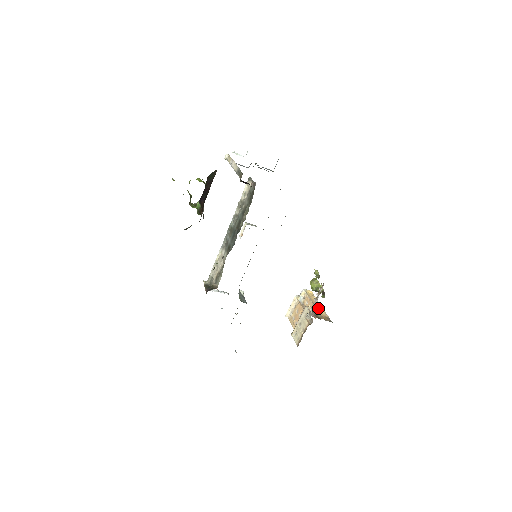
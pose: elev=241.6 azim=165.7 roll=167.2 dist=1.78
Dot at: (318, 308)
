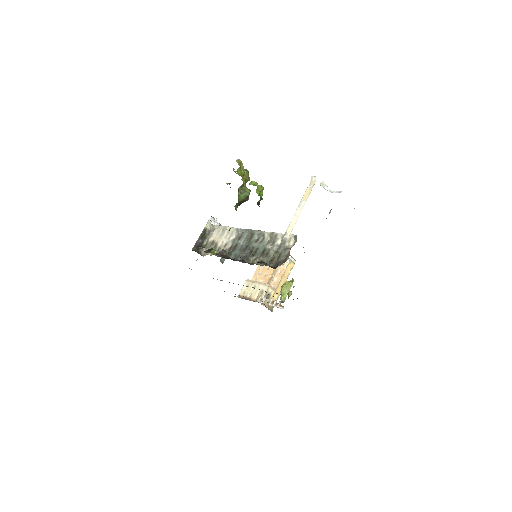
Dot at: (278, 289)
